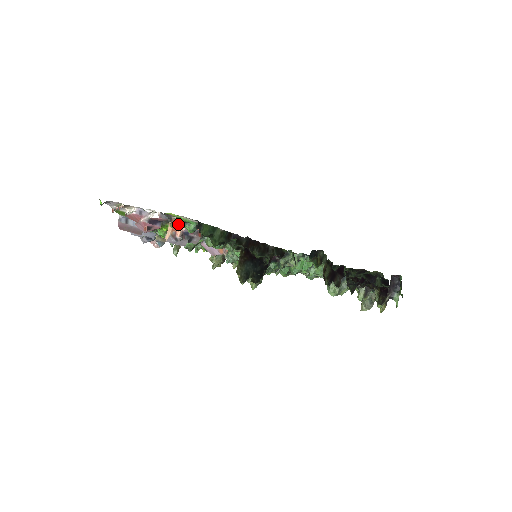
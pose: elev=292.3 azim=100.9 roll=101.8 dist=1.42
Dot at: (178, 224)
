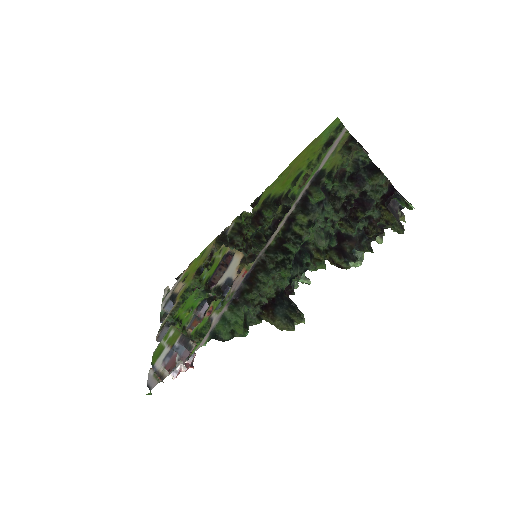
Dot at: occluded
